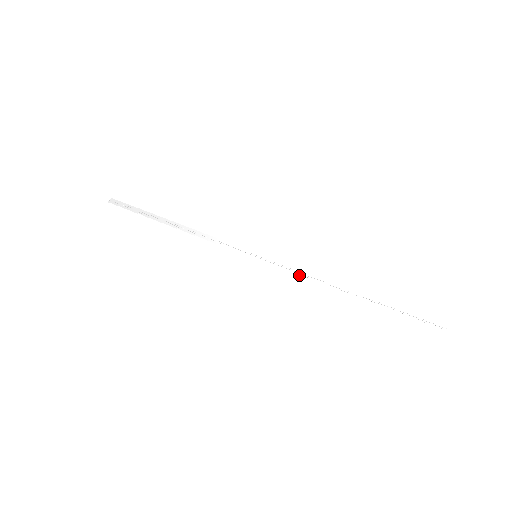
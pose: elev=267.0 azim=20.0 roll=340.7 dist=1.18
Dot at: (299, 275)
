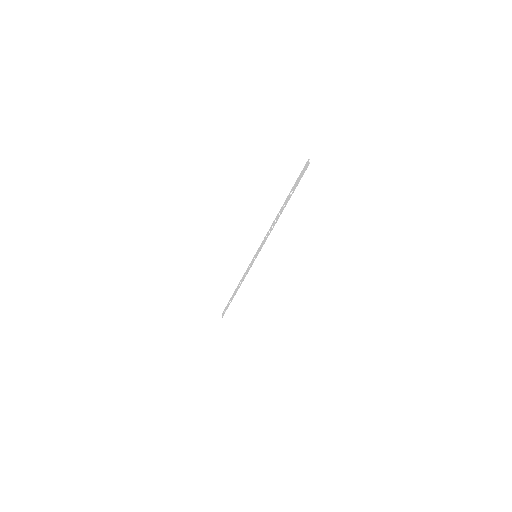
Dot at: (267, 237)
